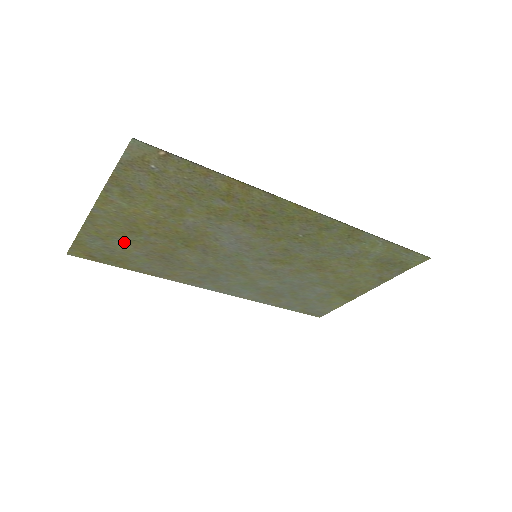
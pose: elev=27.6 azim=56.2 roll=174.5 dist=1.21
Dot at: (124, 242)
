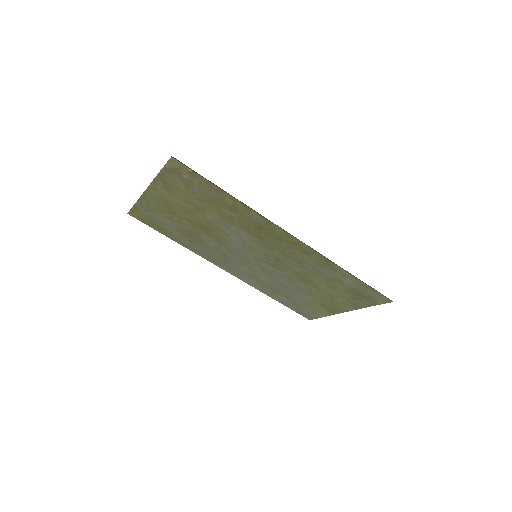
Dot at: (165, 217)
